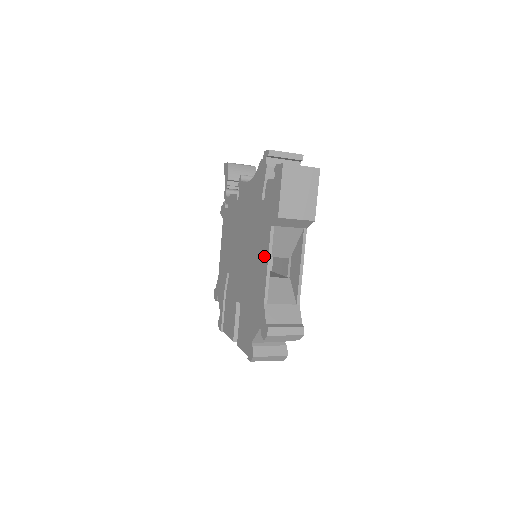
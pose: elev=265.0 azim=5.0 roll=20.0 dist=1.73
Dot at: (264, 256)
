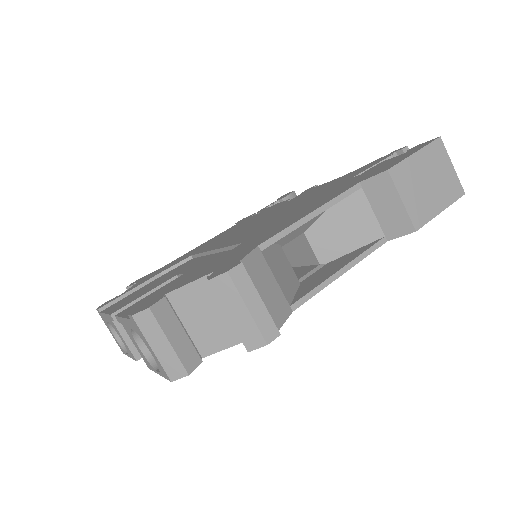
Dot at: (312, 208)
